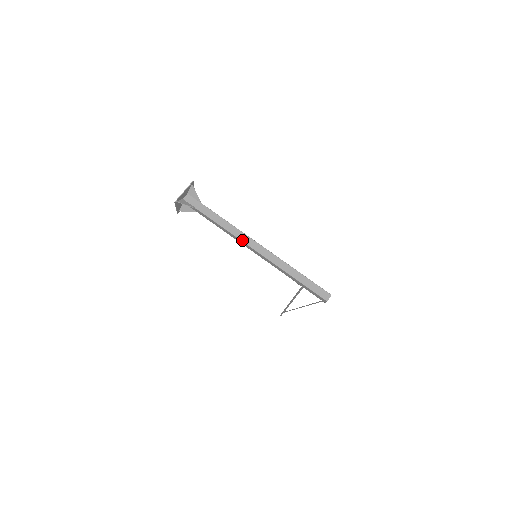
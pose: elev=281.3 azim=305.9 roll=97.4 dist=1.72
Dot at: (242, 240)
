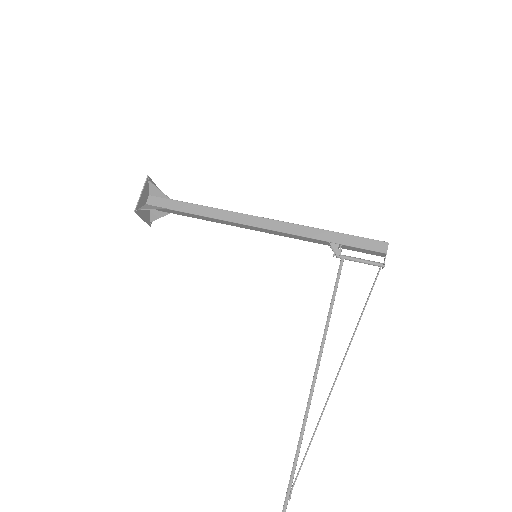
Dot at: (242, 213)
